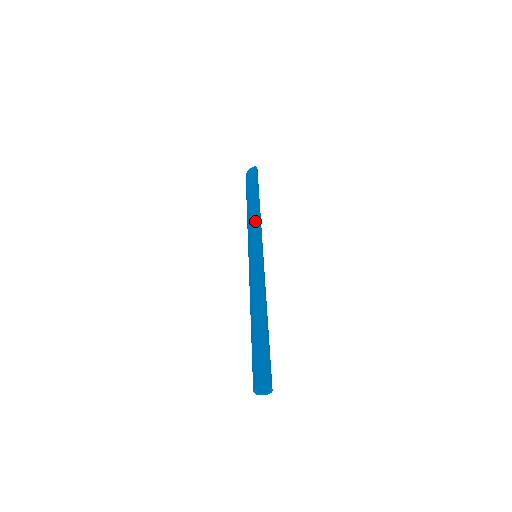
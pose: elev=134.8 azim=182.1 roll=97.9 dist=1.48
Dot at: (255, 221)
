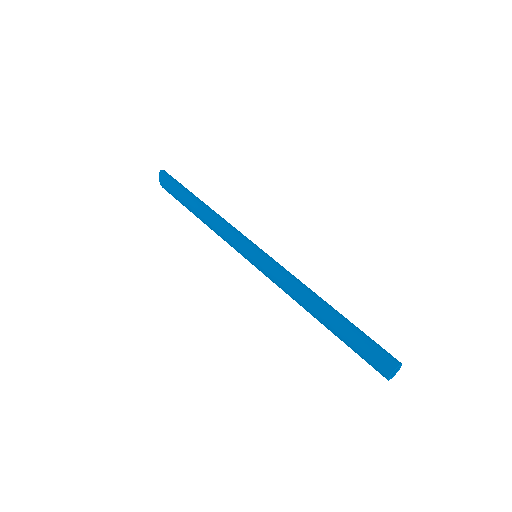
Dot at: (218, 229)
